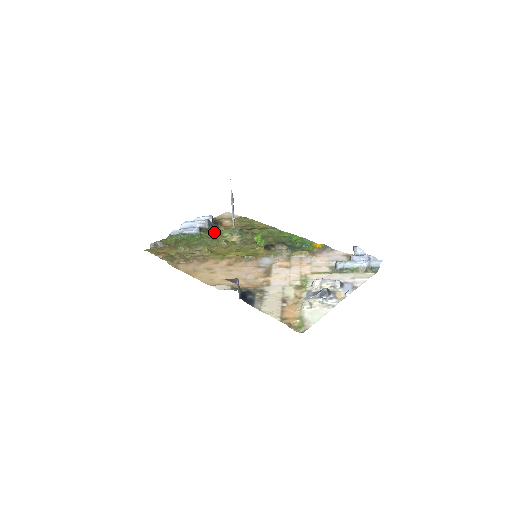
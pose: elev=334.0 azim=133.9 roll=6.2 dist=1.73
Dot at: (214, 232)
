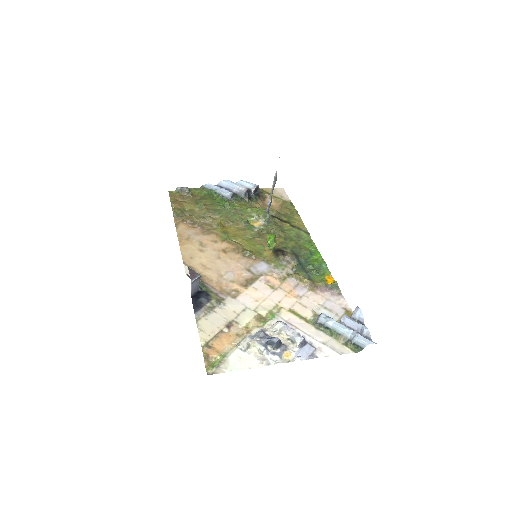
Dot at: (246, 205)
